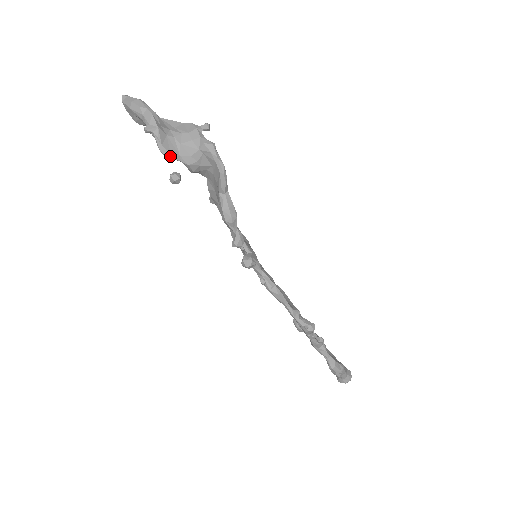
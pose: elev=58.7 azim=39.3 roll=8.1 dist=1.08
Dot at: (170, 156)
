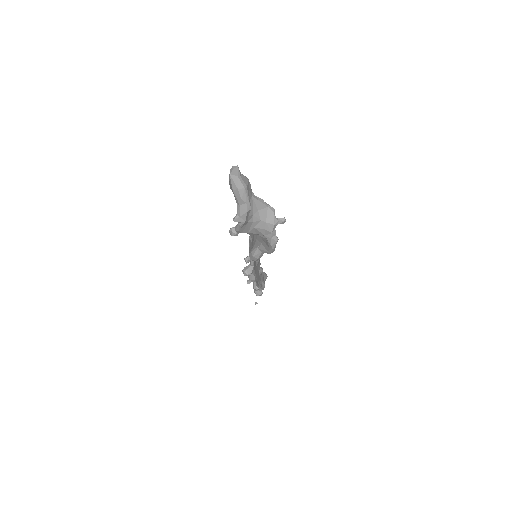
Dot at: occluded
